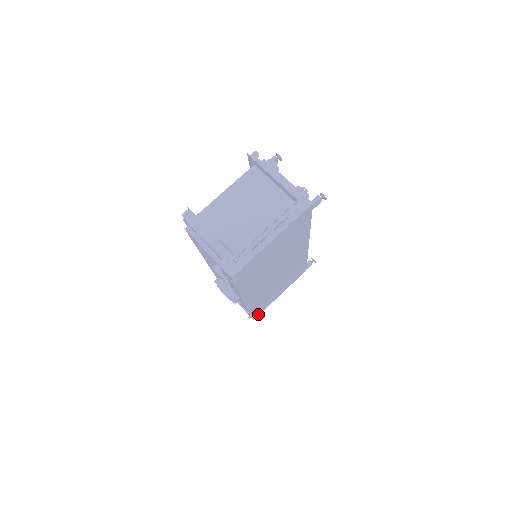
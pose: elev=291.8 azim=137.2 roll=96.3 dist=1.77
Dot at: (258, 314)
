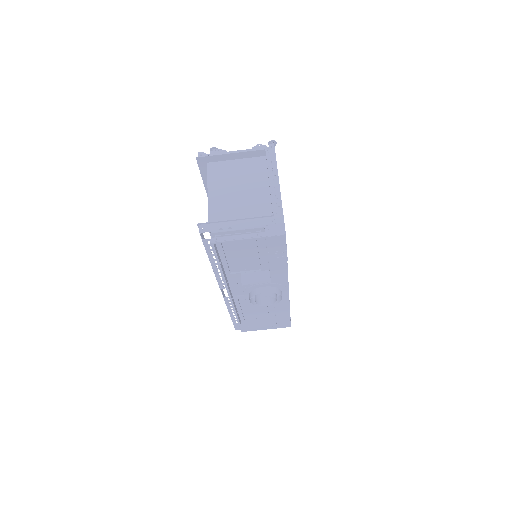
Dot at: occluded
